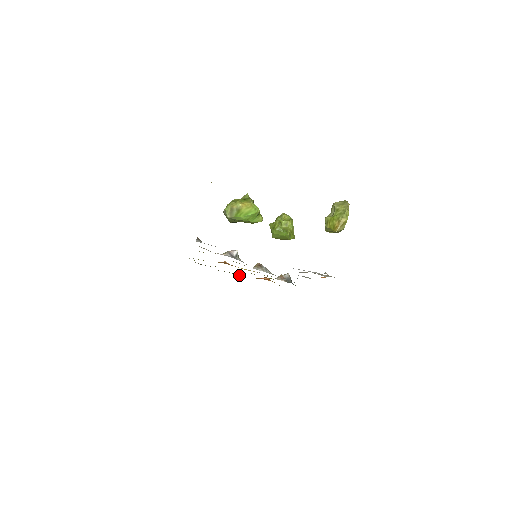
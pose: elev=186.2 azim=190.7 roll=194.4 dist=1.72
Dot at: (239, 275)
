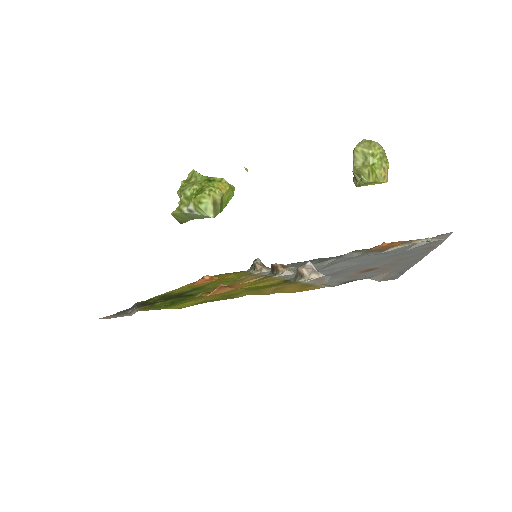
Dot at: (175, 292)
